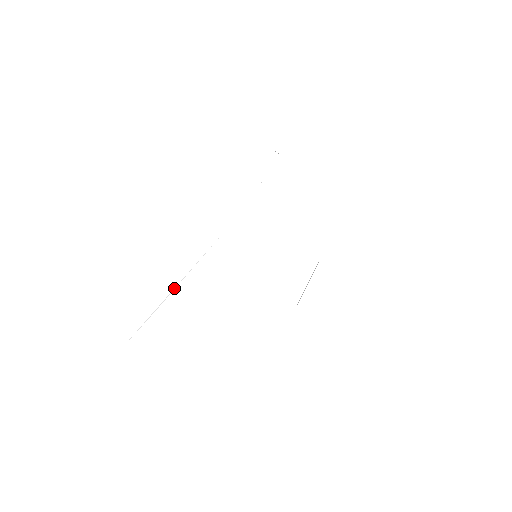
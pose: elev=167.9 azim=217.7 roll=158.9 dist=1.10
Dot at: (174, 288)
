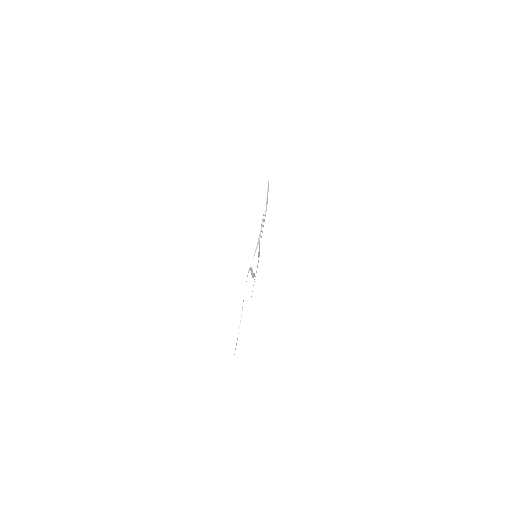
Dot at: (260, 232)
